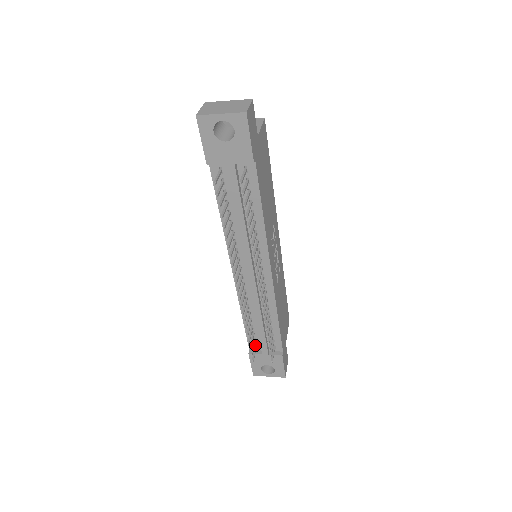
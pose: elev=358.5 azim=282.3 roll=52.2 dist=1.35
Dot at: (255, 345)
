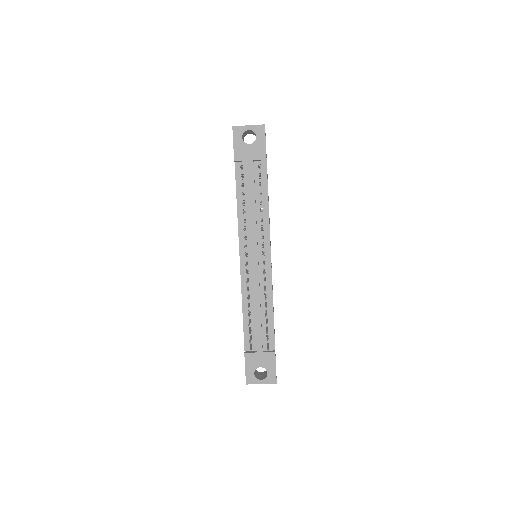
Dot at: (250, 344)
